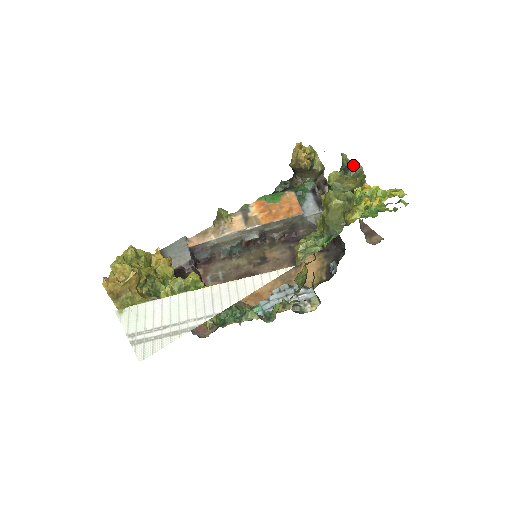
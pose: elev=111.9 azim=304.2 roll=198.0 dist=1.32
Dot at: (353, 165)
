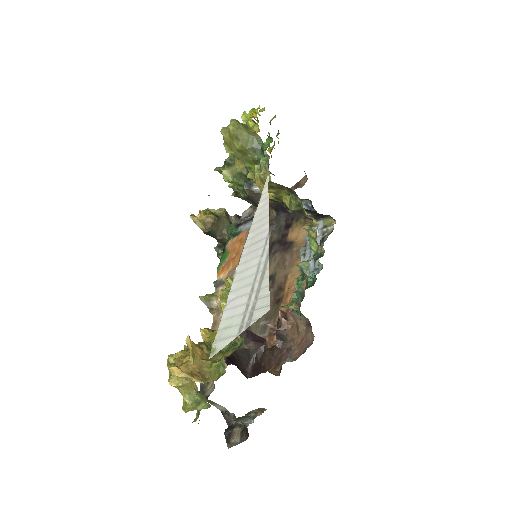
Dot at: (227, 159)
